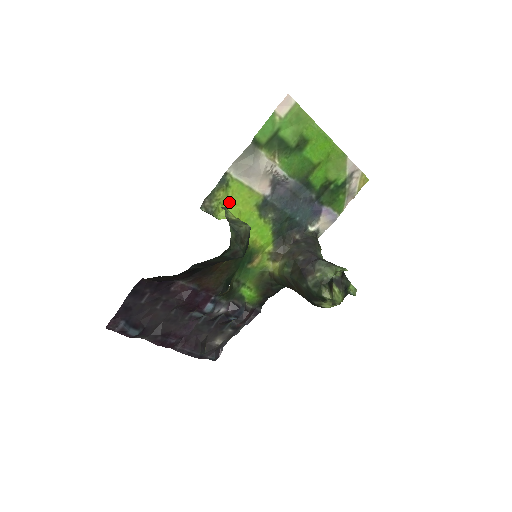
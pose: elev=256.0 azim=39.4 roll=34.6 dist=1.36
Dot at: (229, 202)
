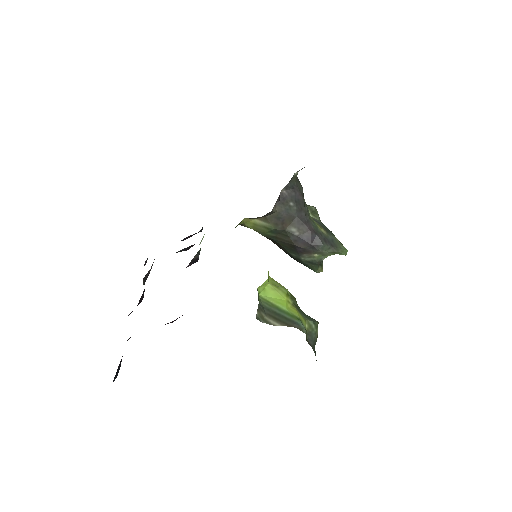
Dot at: occluded
